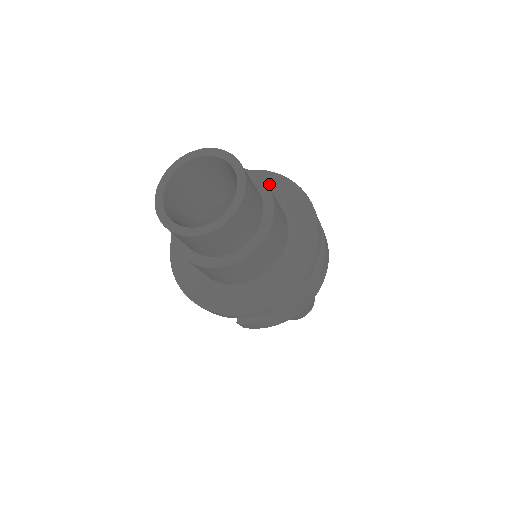
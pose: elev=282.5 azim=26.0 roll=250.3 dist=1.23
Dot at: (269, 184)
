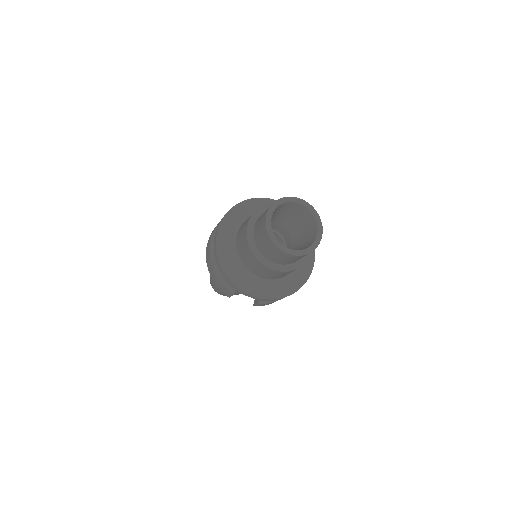
Dot at: occluded
